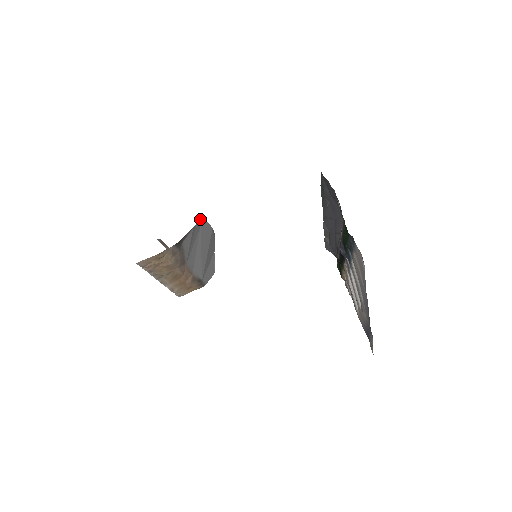
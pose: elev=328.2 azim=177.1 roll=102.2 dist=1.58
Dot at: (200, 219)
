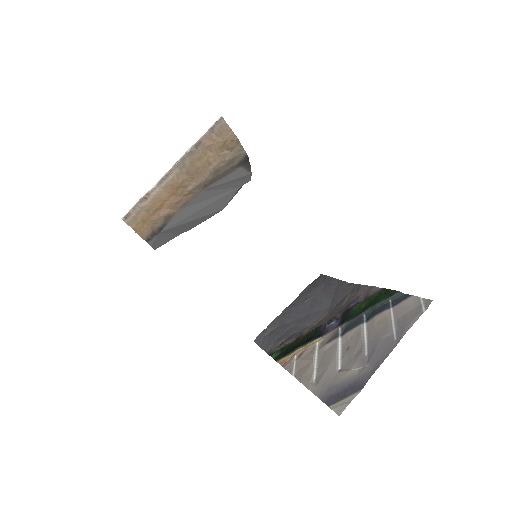
Dot at: occluded
